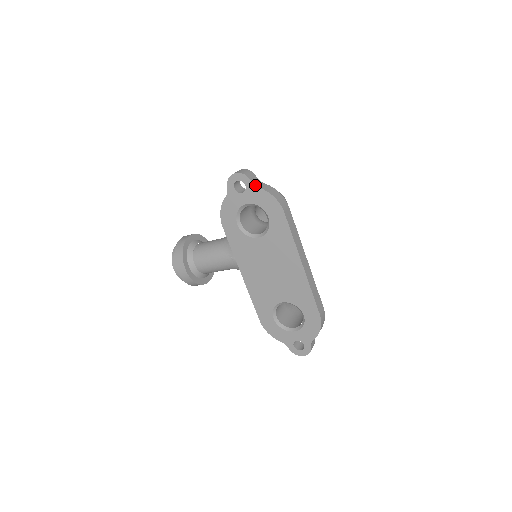
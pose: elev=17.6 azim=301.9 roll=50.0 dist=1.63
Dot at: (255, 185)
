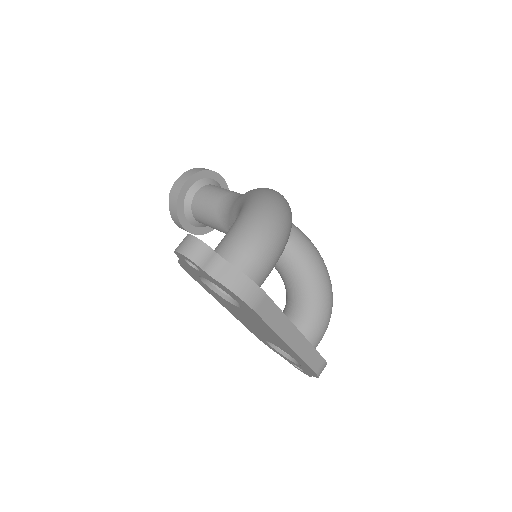
Dot at: (210, 275)
